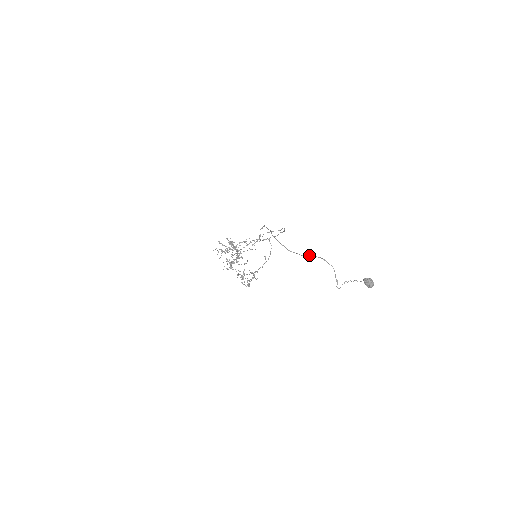
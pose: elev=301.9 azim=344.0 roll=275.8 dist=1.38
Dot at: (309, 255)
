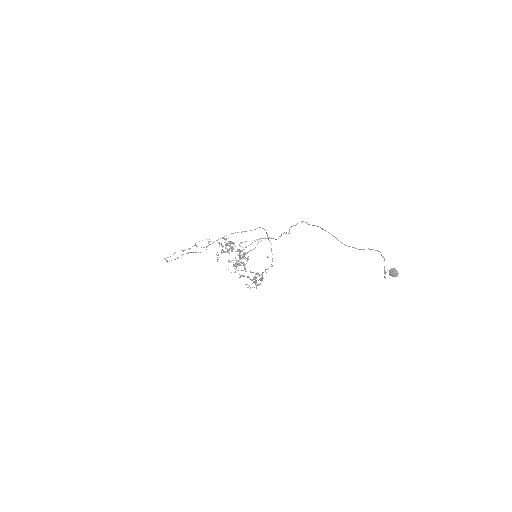
Dot at: occluded
